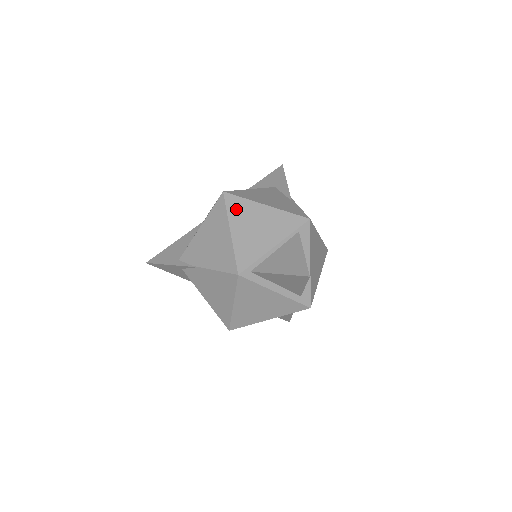
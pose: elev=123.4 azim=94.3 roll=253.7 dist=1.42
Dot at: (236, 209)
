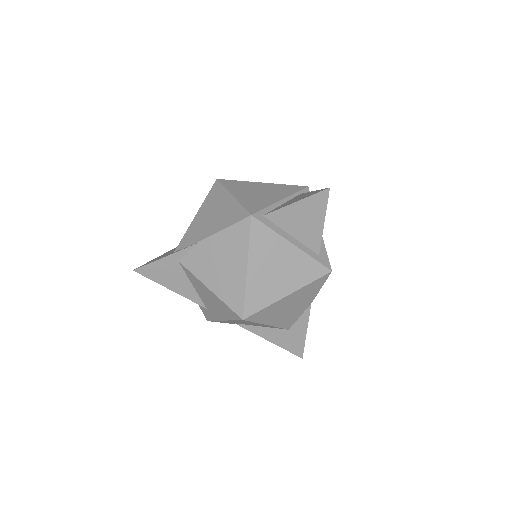
Dot at: (233, 185)
